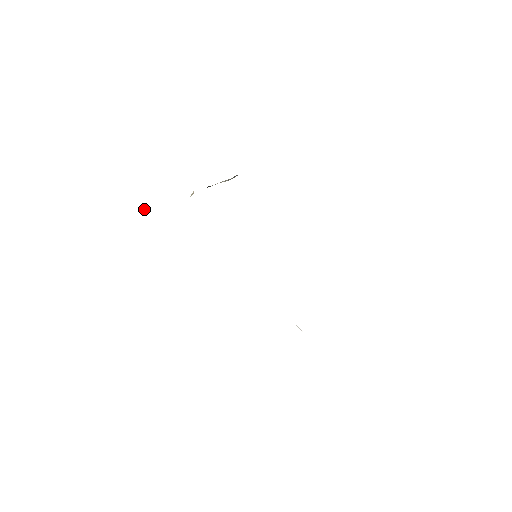
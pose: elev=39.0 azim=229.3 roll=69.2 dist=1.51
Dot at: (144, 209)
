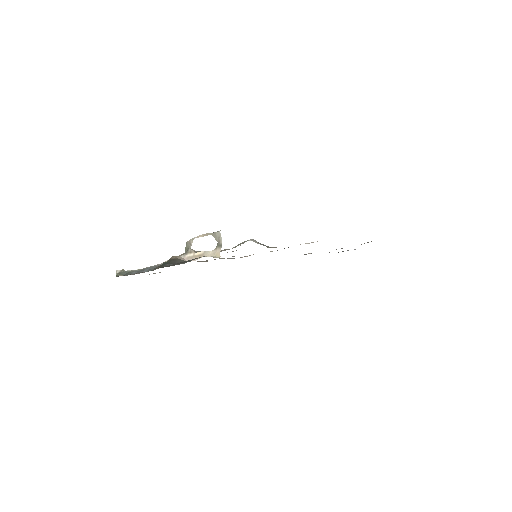
Dot at: (121, 270)
